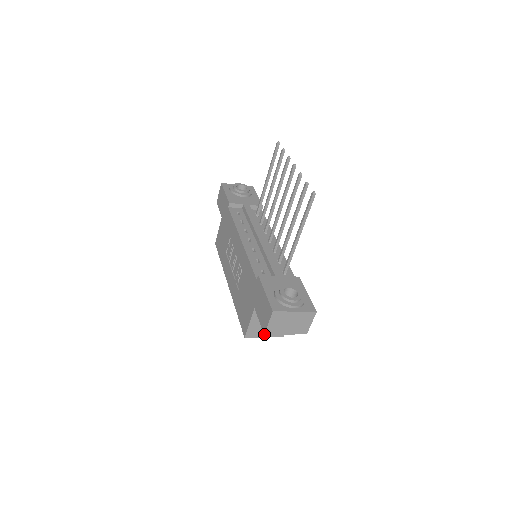
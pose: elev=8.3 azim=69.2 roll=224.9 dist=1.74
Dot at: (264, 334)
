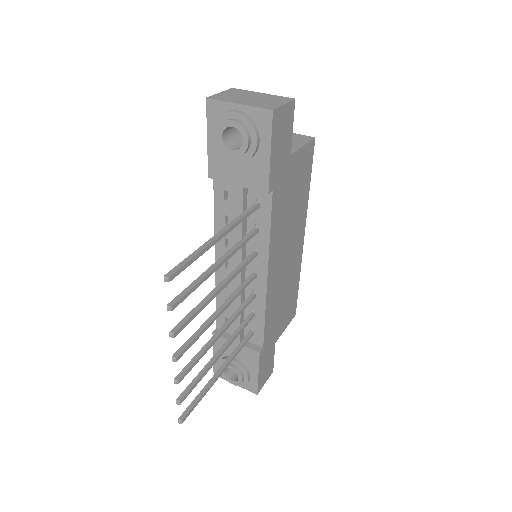
Dot at: occluded
